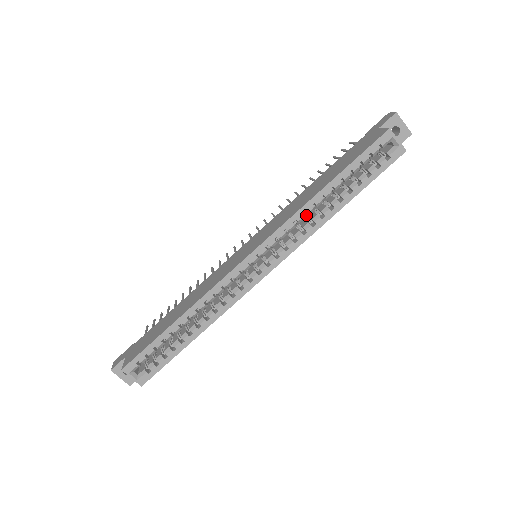
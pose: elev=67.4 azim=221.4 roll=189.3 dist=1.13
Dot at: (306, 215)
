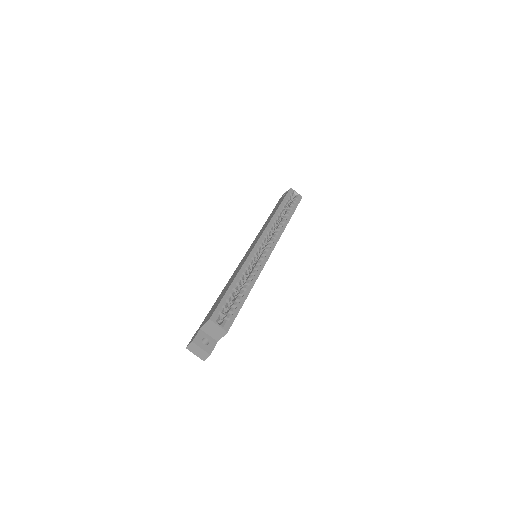
Dot at: (274, 226)
